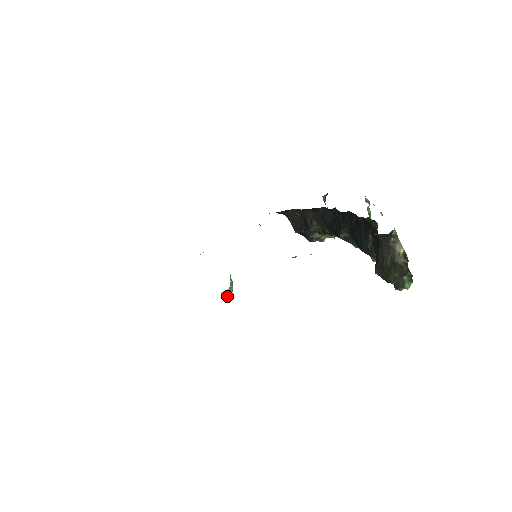
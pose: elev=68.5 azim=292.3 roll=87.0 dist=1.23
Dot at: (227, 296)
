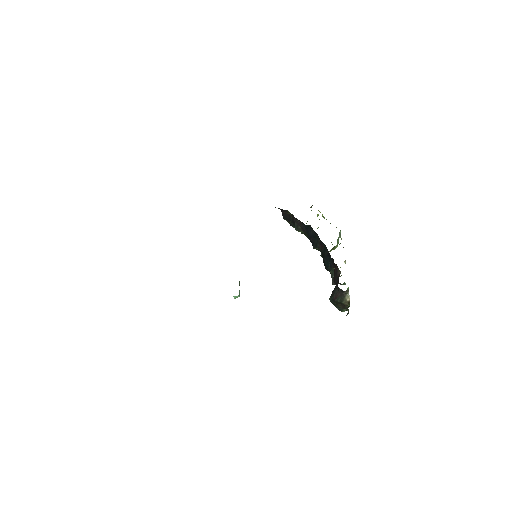
Dot at: (236, 297)
